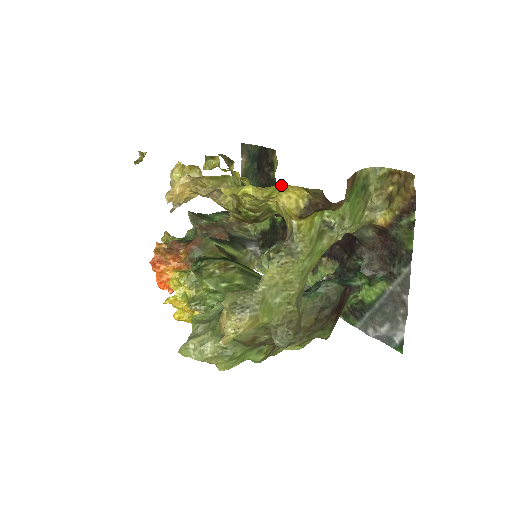
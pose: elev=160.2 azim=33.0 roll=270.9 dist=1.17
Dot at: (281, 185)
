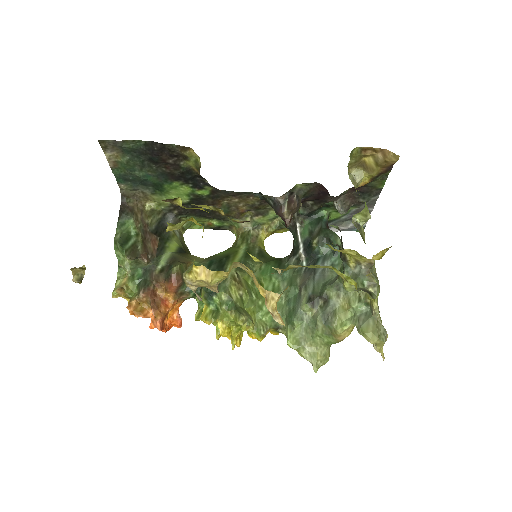
Dot at: occluded
